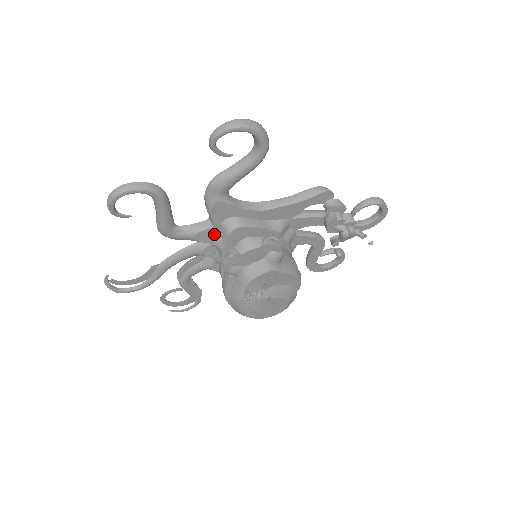
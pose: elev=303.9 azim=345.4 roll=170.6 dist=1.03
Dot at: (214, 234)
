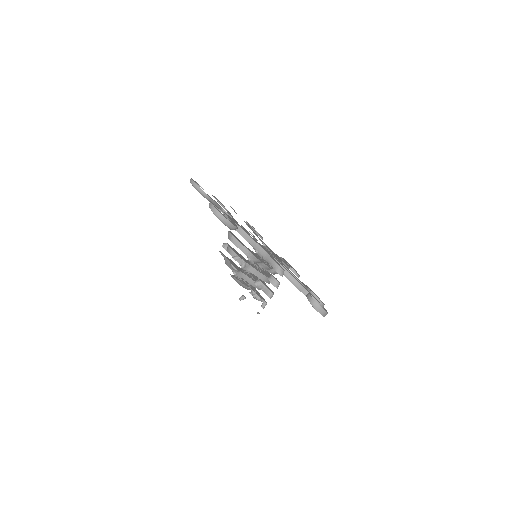
Dot at: occluded
